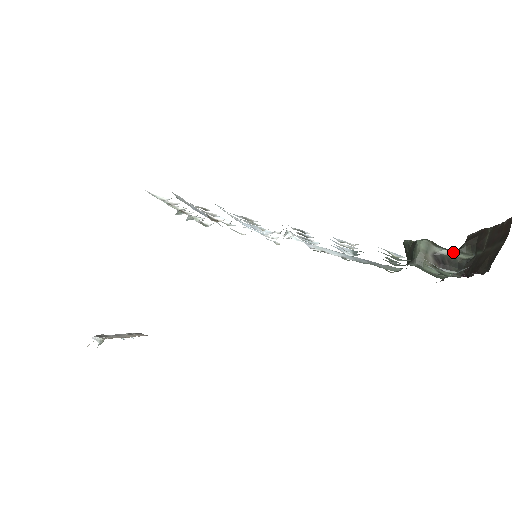
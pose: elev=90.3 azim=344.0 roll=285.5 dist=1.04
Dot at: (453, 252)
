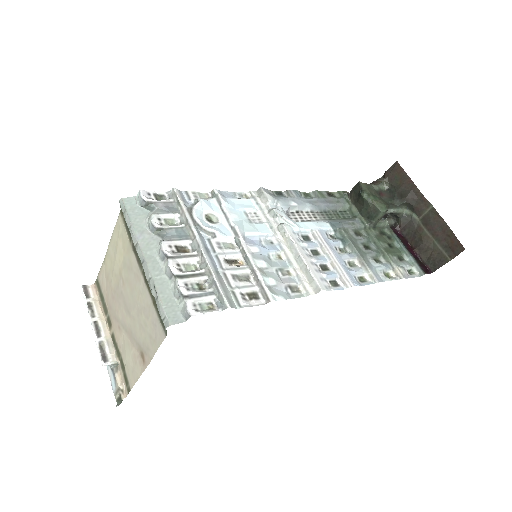
Dot at: (397, 210)
